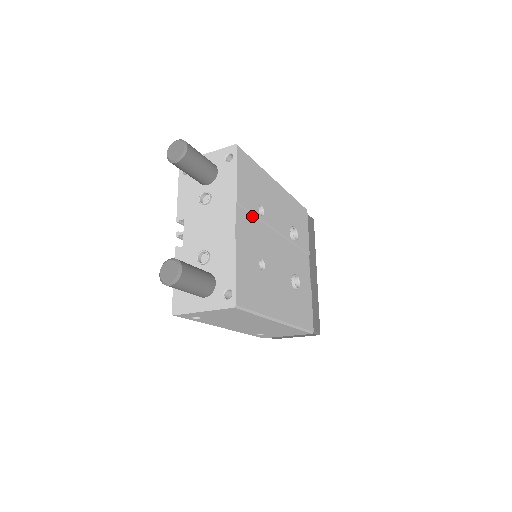
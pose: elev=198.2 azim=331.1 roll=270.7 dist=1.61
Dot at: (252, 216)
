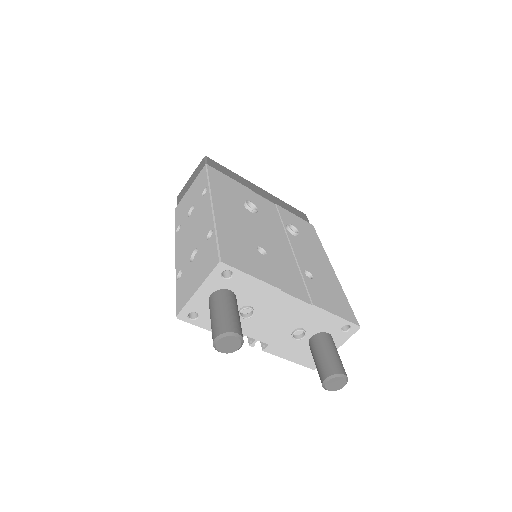
Dot at: (275, 269)
